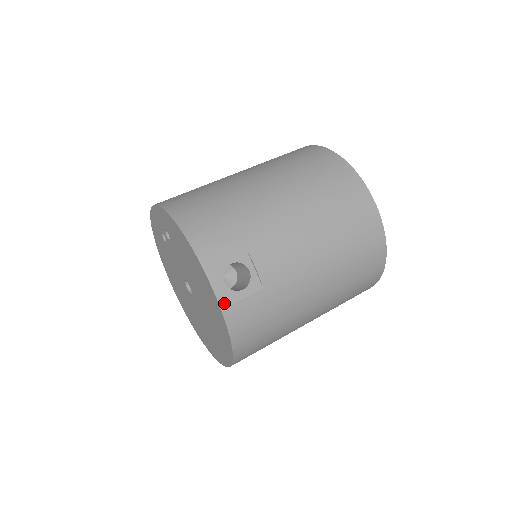
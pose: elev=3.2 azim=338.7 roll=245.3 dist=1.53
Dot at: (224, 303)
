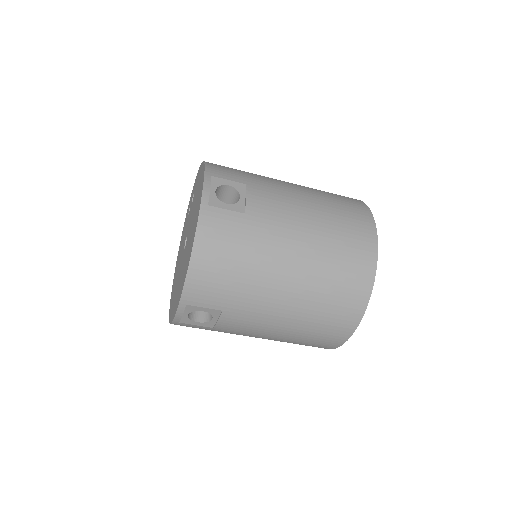
Dot at: (206, 201)
